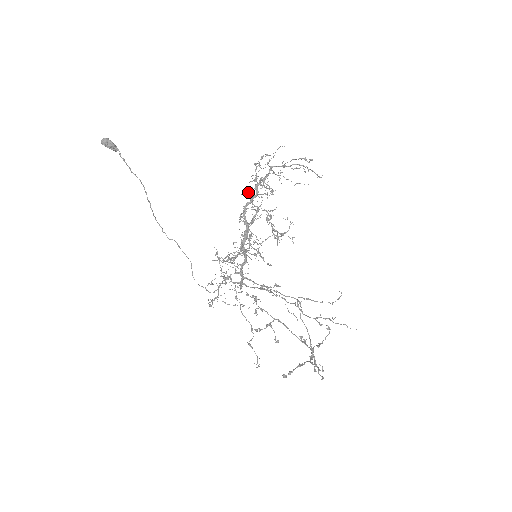
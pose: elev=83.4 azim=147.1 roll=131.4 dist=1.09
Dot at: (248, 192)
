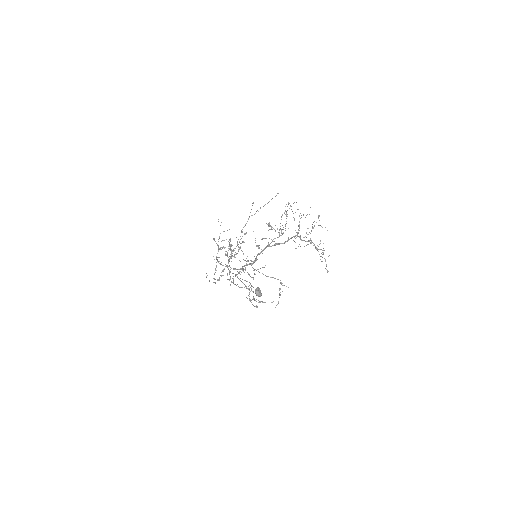
Dot at: occluded
